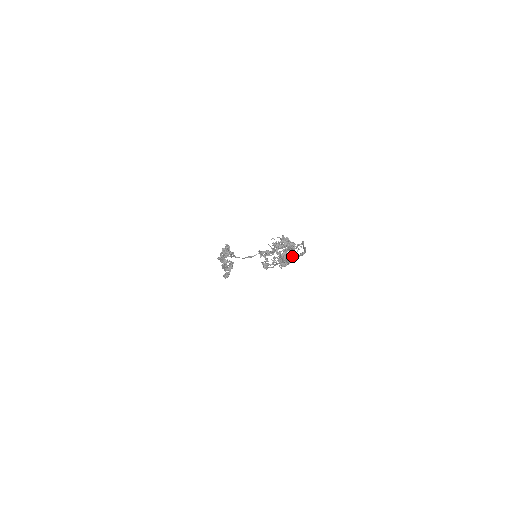
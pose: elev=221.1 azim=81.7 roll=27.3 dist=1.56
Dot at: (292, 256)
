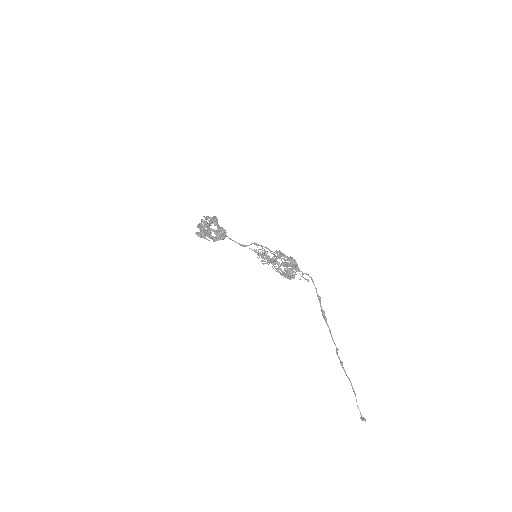
Dot at: occluded
